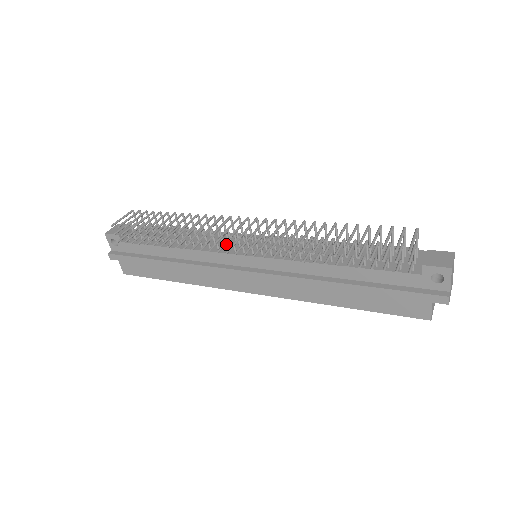
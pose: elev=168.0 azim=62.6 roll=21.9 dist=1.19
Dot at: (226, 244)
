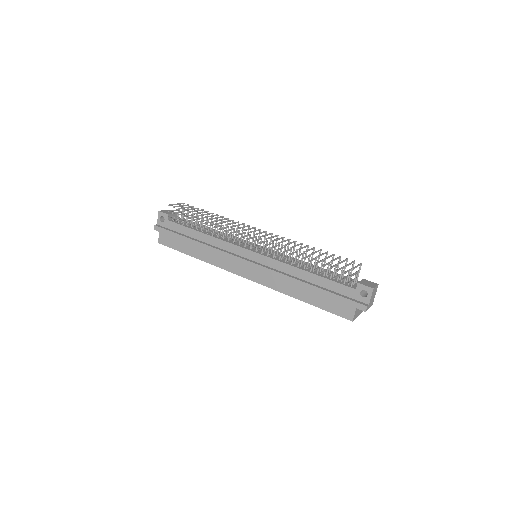
Dot at: occluded
